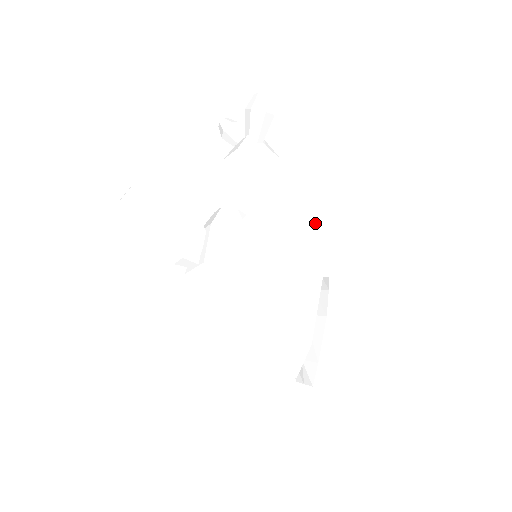
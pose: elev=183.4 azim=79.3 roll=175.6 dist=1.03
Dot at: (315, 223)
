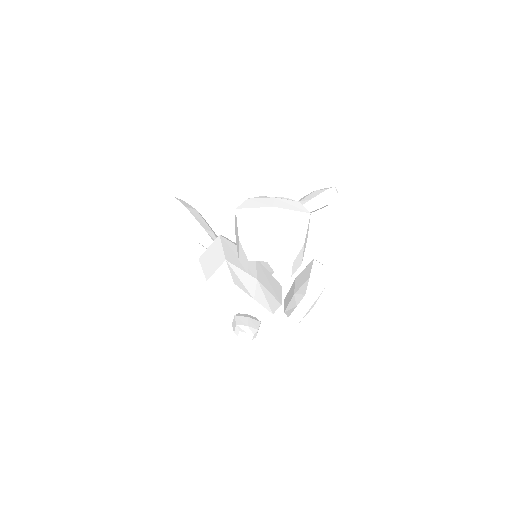
Dot at: (303, 200)
